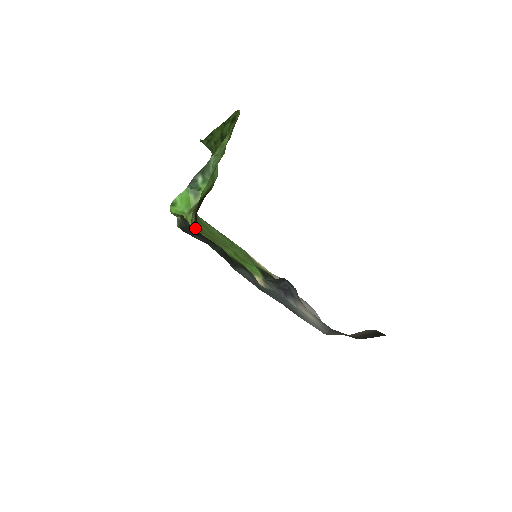
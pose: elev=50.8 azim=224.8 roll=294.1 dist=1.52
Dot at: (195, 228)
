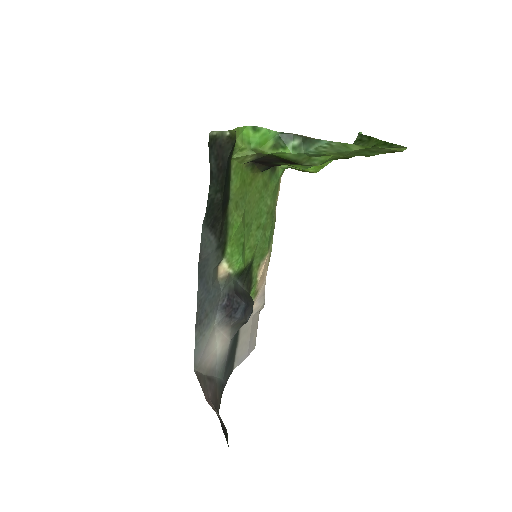
Dot at: (241, 166)
